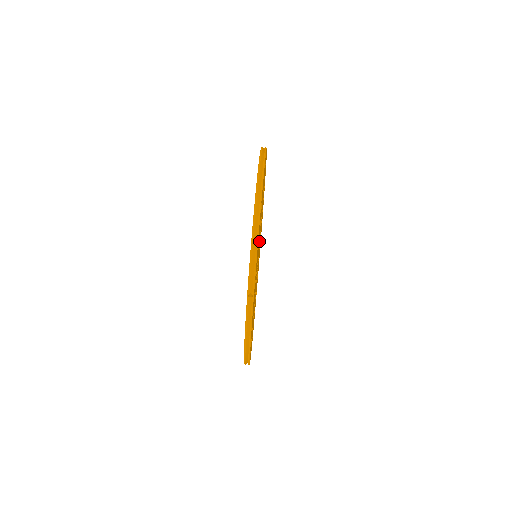
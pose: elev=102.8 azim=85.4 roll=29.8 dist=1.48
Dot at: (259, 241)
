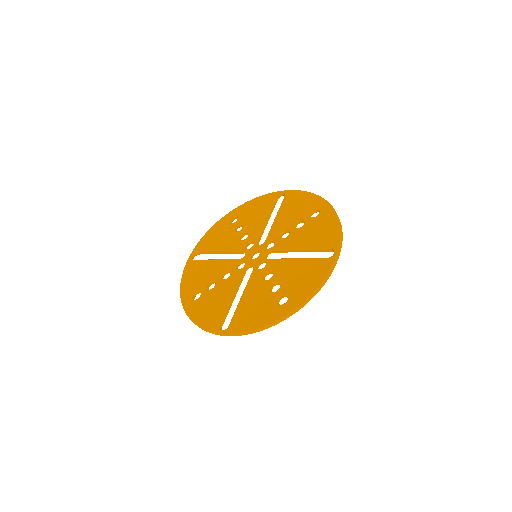
Dot at: (272, 252)
